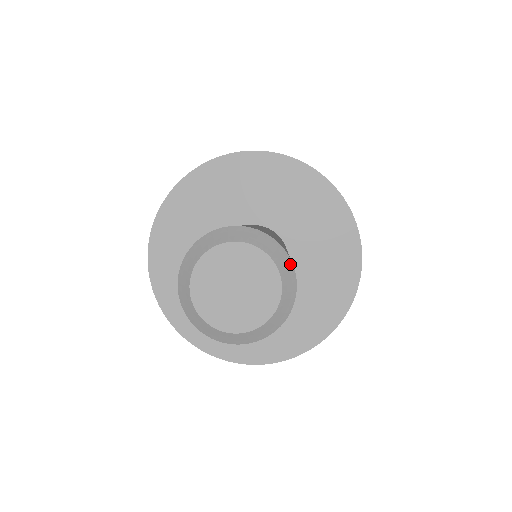
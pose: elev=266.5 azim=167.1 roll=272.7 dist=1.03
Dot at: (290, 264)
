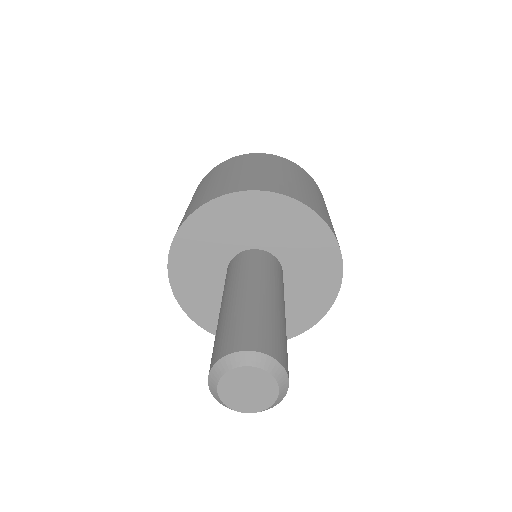
Dot at: (254, 354)
